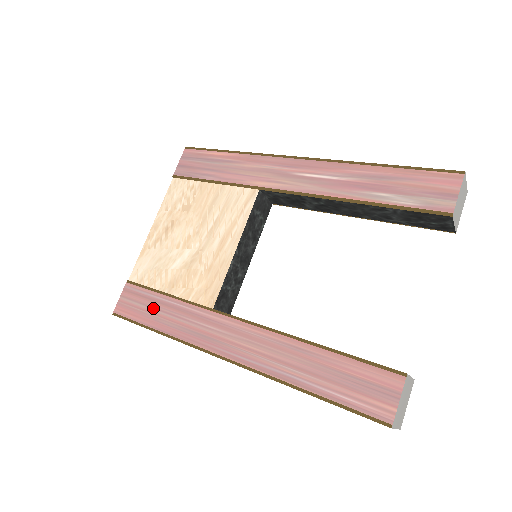
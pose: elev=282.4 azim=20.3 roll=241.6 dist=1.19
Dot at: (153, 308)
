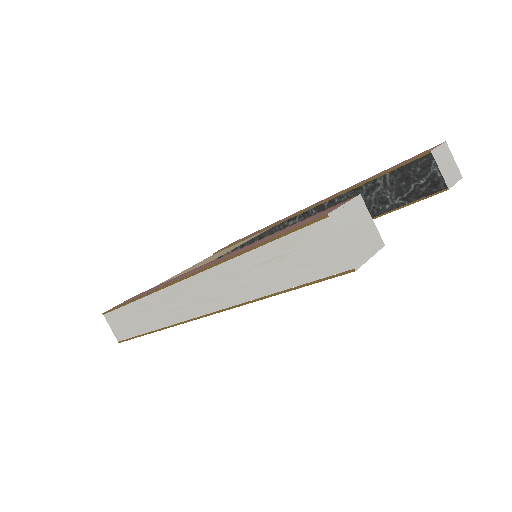
Dot at: occluded
